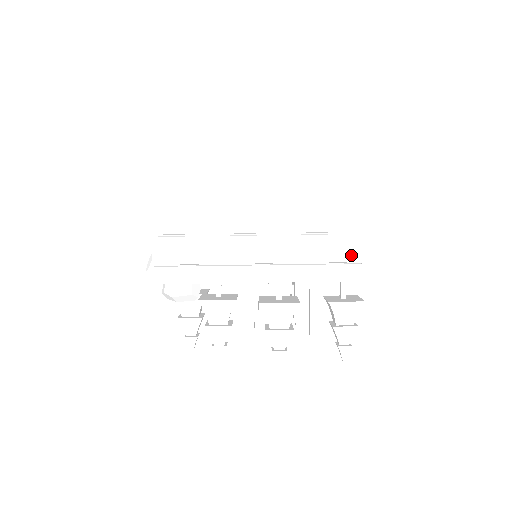
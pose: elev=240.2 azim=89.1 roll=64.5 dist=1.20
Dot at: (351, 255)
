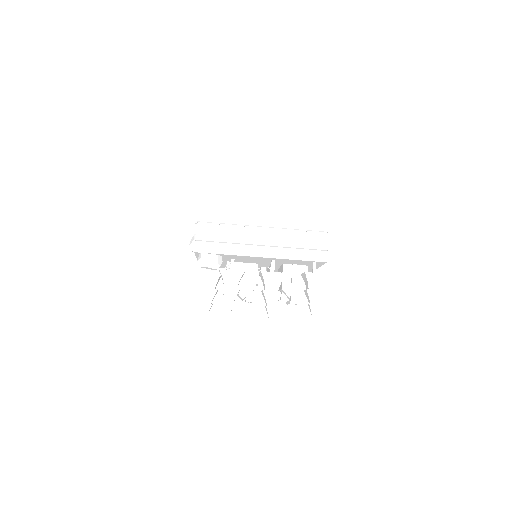
Dot at: (320, 245)
